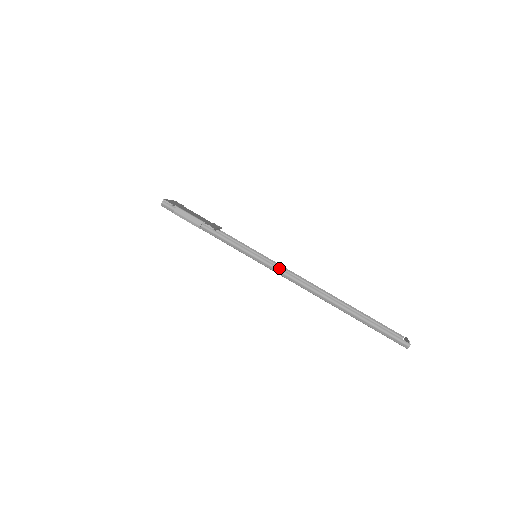
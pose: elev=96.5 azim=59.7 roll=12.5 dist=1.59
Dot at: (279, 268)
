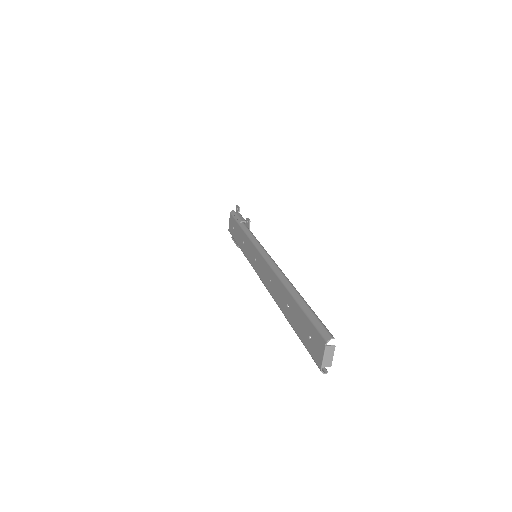
Dot at: occluded
